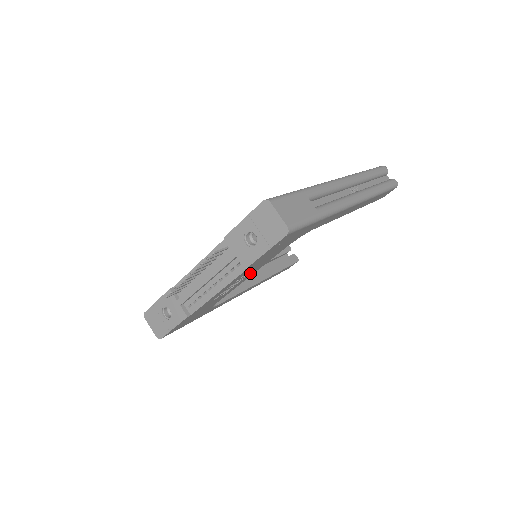
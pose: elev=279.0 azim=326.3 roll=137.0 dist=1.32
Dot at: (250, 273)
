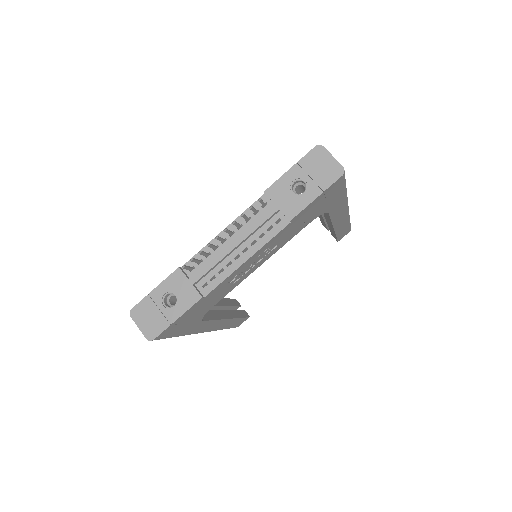
Dot at: (270, 252)
